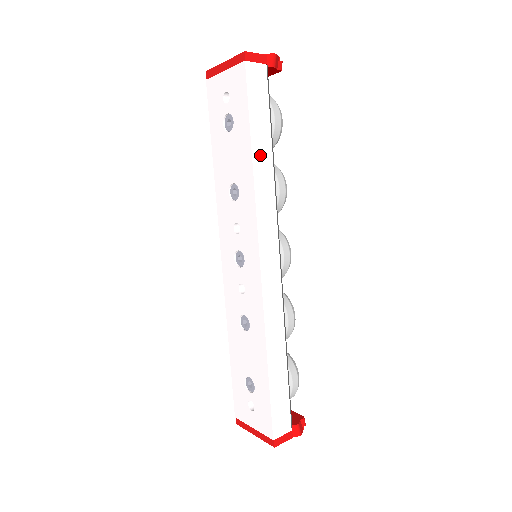
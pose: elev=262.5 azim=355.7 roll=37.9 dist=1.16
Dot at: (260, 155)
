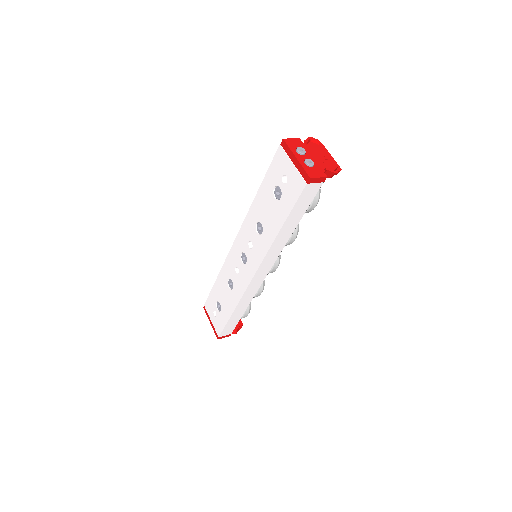
Dot at: (285, 230)
